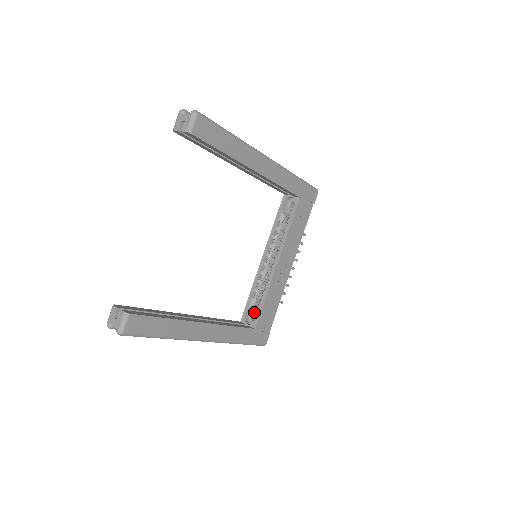
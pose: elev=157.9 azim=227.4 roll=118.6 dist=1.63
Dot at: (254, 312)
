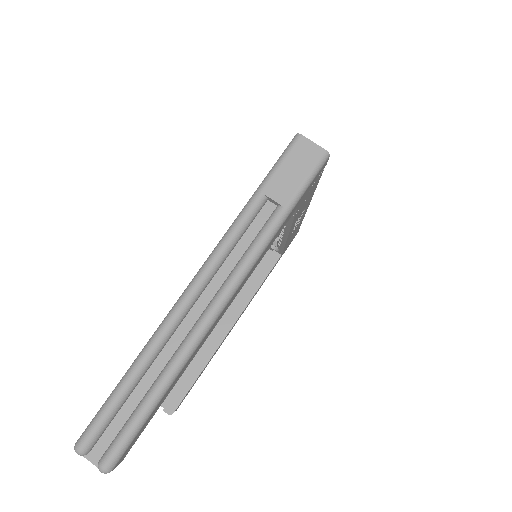
Dot at: occluded
